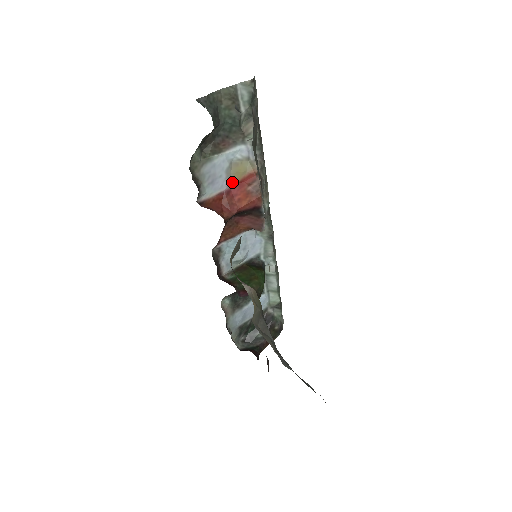
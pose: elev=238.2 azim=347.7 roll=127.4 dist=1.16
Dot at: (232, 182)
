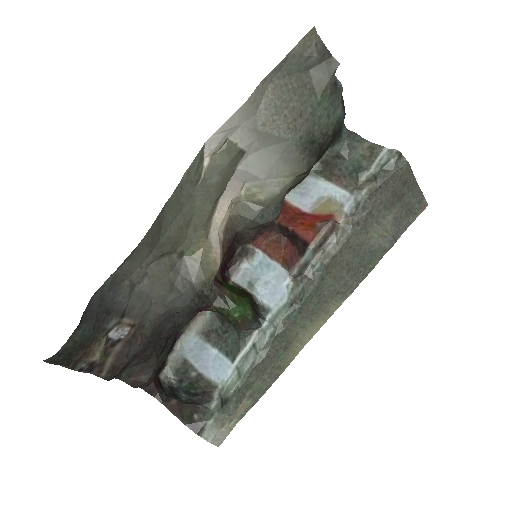
Dot at: (315, 212)
